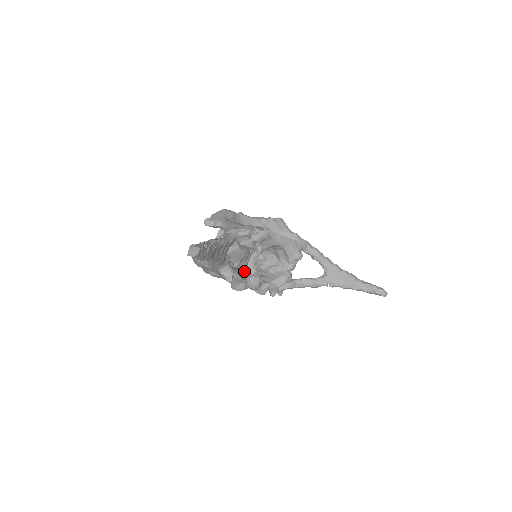
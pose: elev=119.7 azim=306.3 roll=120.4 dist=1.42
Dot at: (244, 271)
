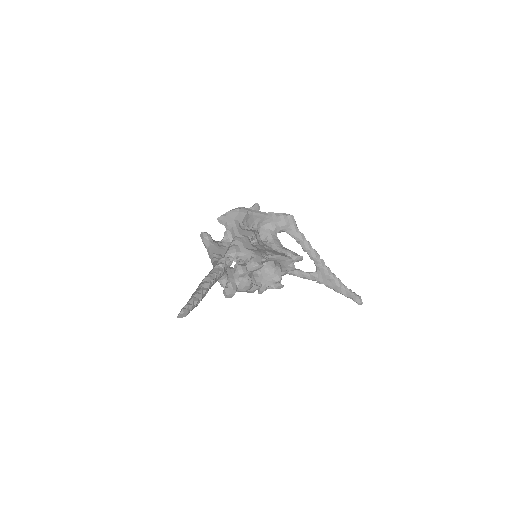
Dot at: (238, 278)
